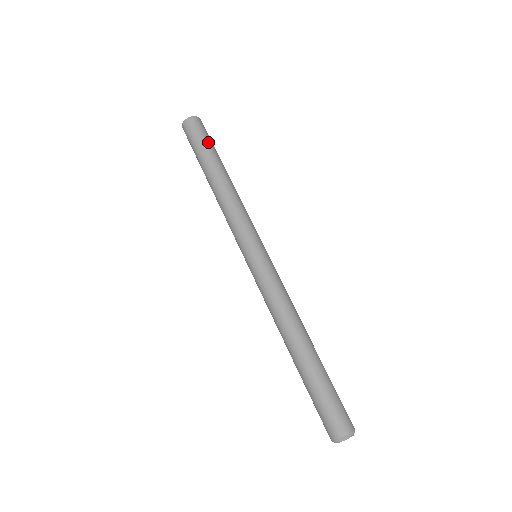
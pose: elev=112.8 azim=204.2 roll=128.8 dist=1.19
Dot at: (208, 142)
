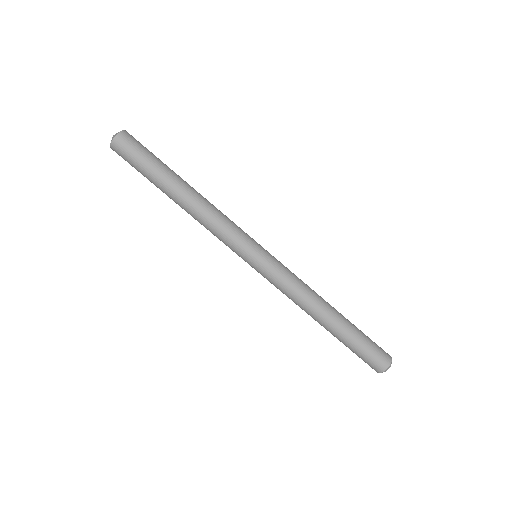
Dot at: (147, 163)
